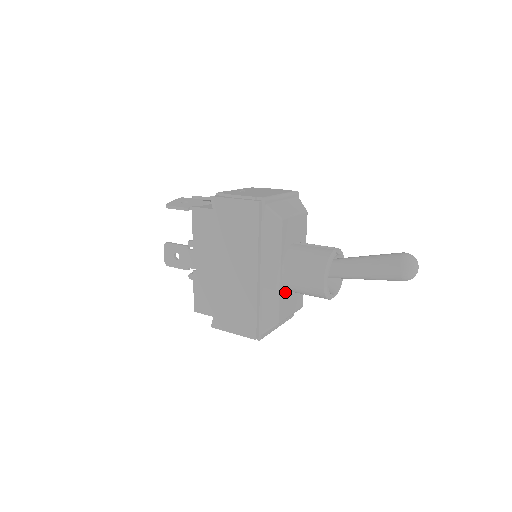
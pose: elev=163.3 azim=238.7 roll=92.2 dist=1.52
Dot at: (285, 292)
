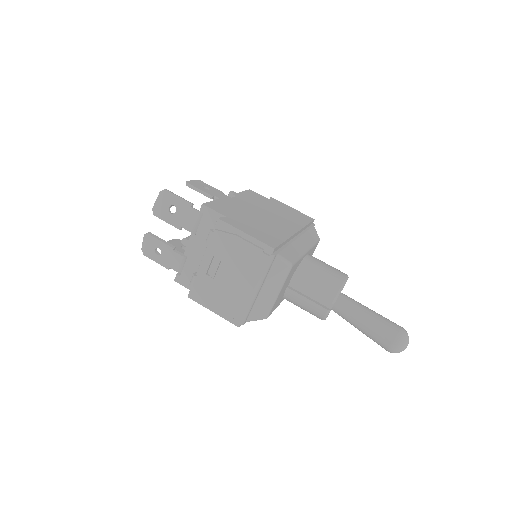
Dot at: occluded
